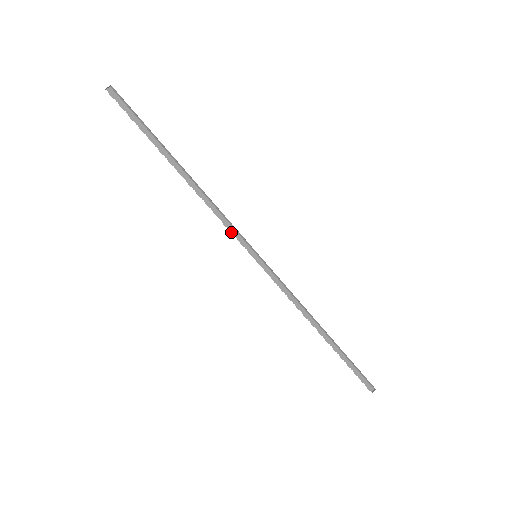
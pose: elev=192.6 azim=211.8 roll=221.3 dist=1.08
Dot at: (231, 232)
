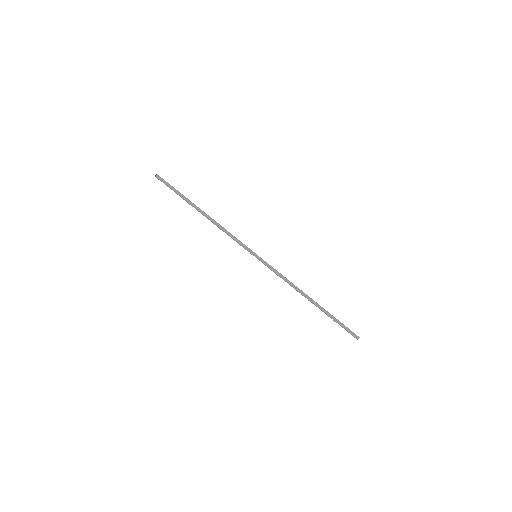
Dot at: (239, 243)
